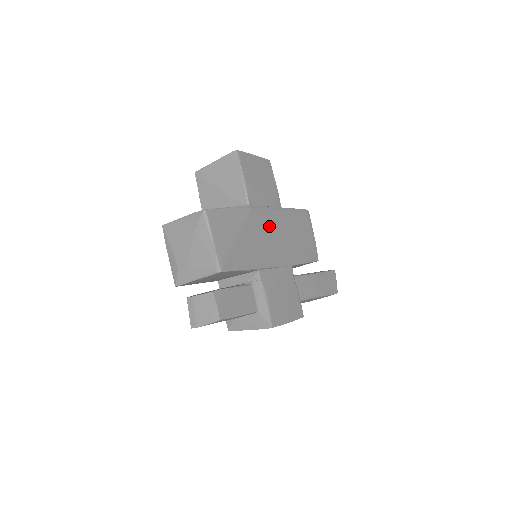
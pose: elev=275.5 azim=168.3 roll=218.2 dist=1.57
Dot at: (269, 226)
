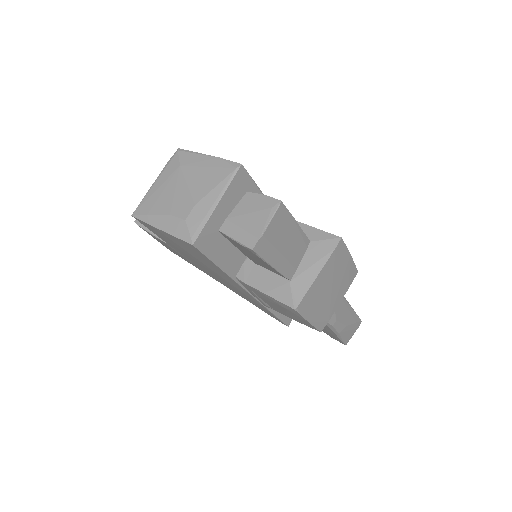
Dot at: occluded
